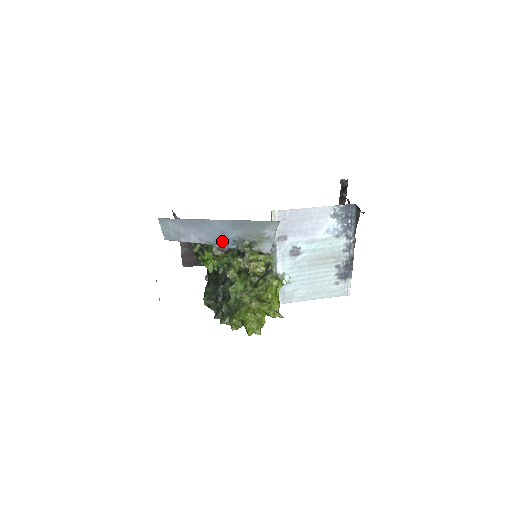
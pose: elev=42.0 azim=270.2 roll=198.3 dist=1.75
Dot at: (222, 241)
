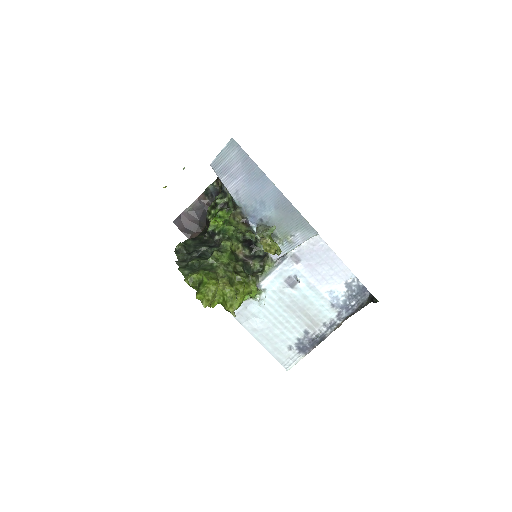
Dot at: (251, 211)
